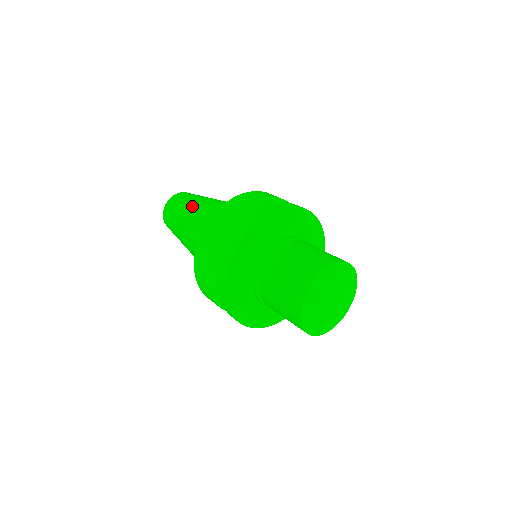
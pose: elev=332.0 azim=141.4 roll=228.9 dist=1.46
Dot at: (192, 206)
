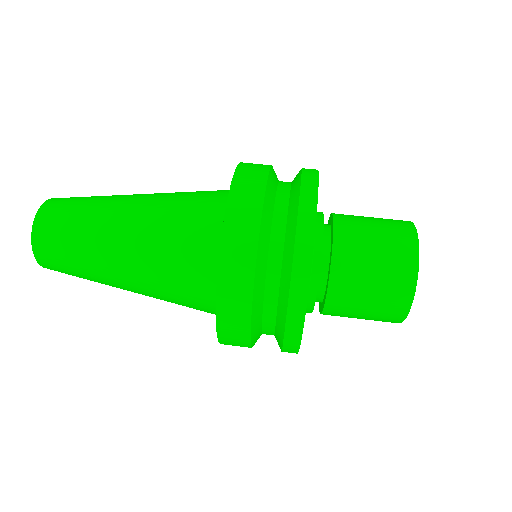
Dot at: (117, 209)
